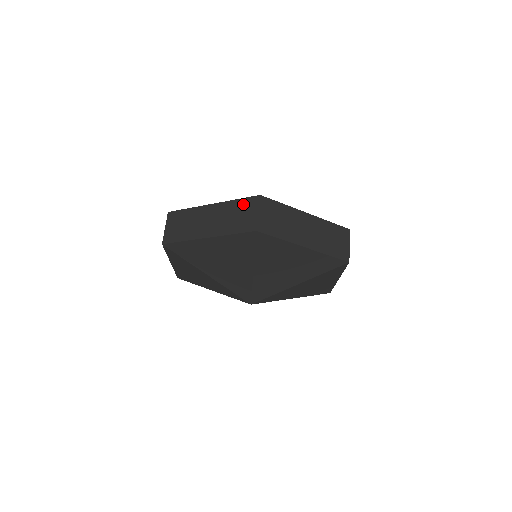
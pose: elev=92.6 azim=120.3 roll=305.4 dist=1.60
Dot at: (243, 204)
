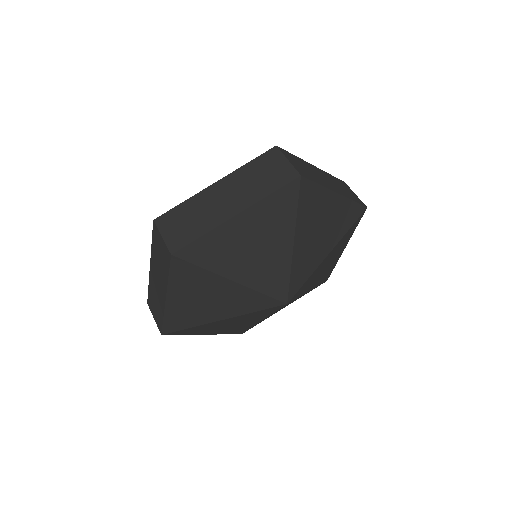
Dot at: (155, 242)
